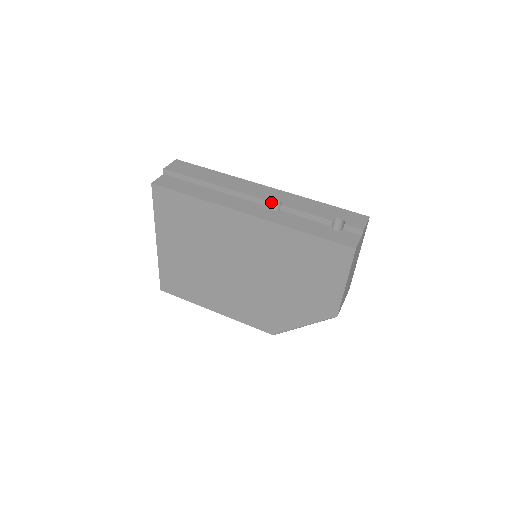
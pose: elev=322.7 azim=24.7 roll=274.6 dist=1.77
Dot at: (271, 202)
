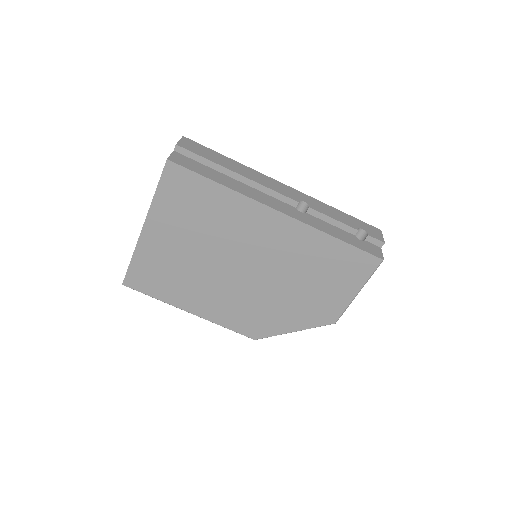
Dot at: (297, 203)
